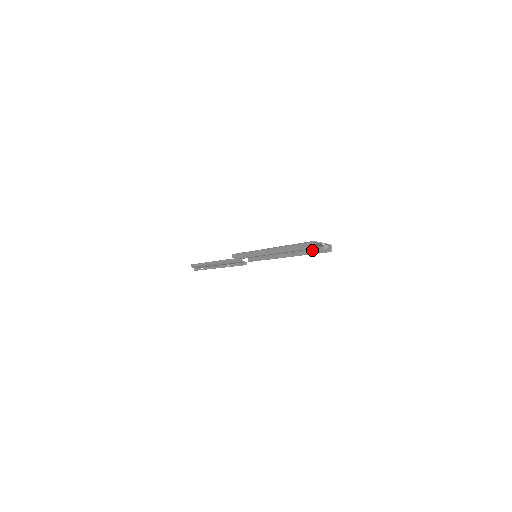
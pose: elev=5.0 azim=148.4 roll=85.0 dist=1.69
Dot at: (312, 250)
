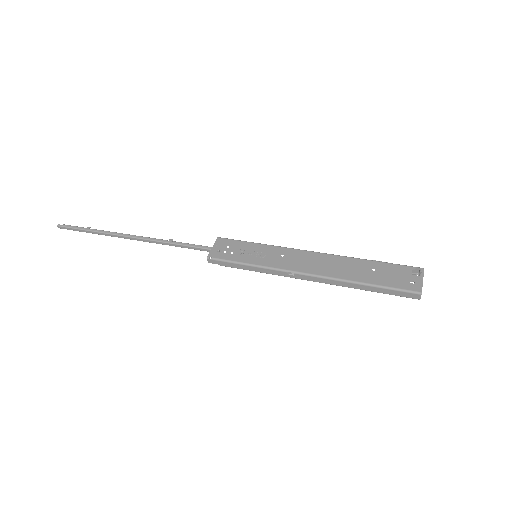
Dot at: (381, 264)
